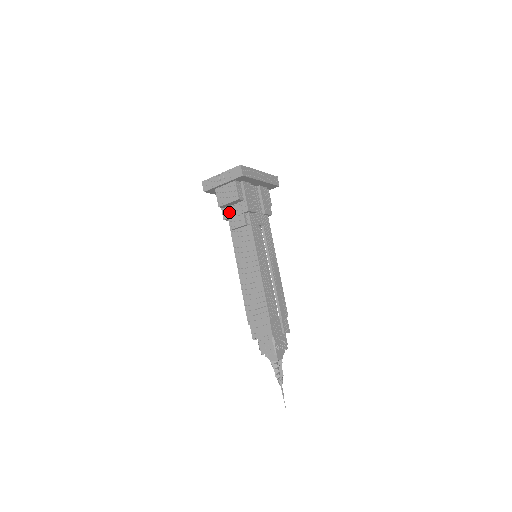
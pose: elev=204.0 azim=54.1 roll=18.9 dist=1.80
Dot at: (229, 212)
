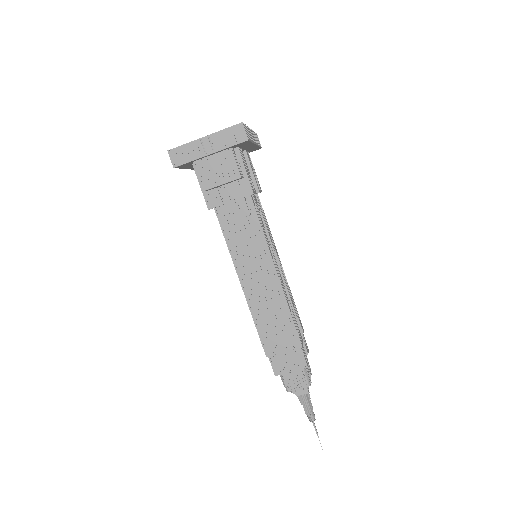
Dot at: (218, 197)
